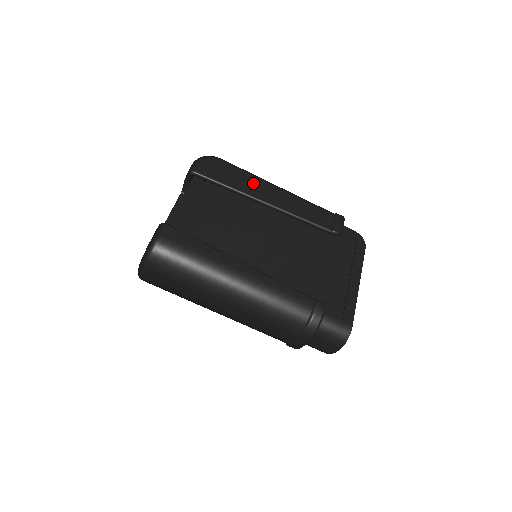
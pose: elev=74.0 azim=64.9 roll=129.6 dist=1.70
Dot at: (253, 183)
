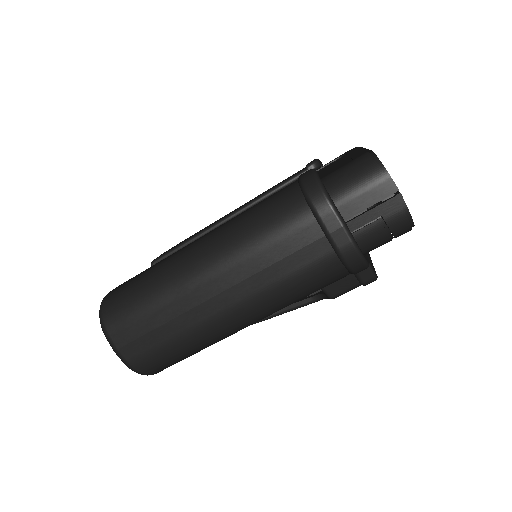
Dot at: occluded
